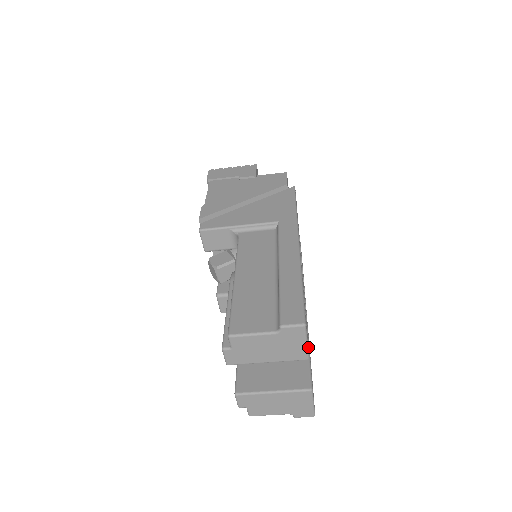
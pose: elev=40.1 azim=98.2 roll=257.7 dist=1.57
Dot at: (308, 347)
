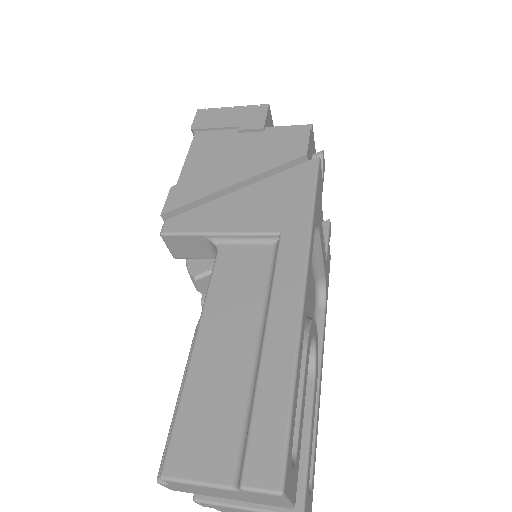
Dot at: (293, 495)
